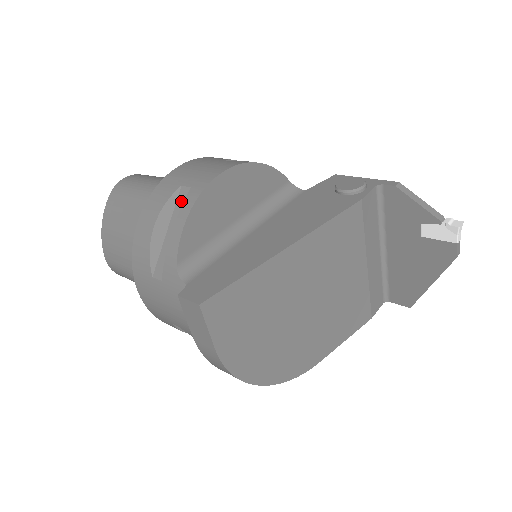
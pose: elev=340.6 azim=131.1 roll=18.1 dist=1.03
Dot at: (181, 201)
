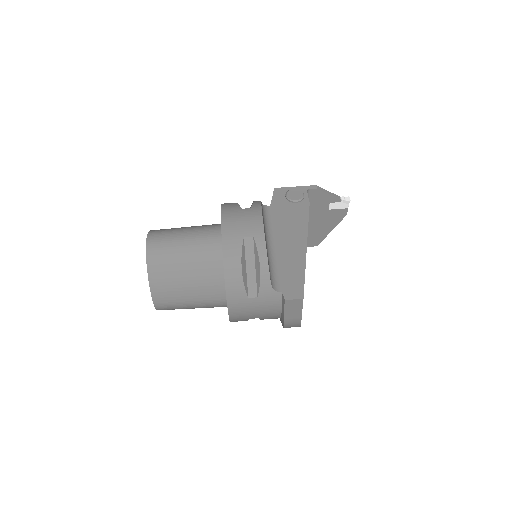
Dot at: (249, 247)
